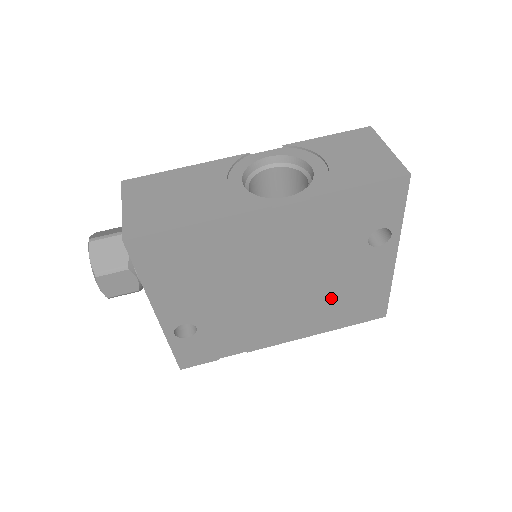
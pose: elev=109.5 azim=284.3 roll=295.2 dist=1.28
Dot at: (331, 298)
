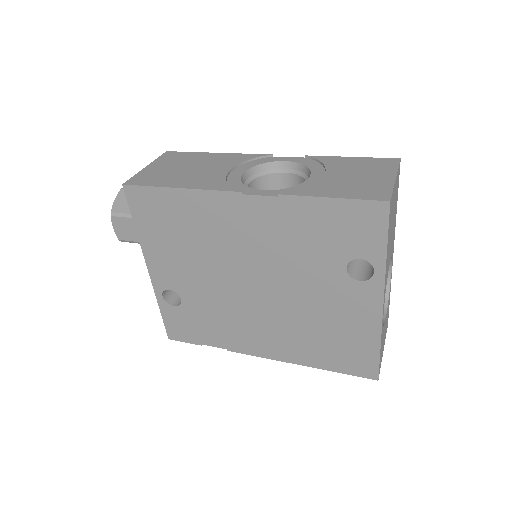
Dot at: (310, 325)
